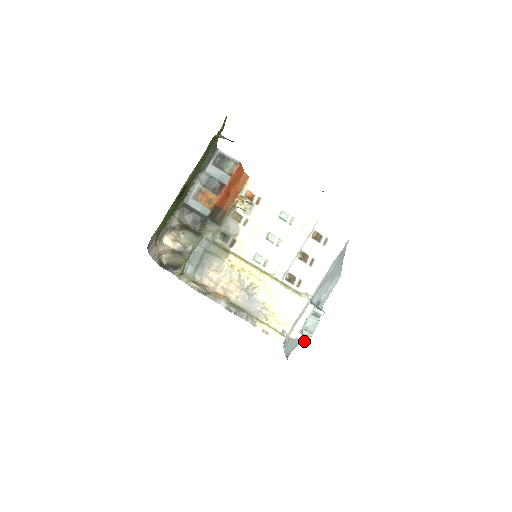
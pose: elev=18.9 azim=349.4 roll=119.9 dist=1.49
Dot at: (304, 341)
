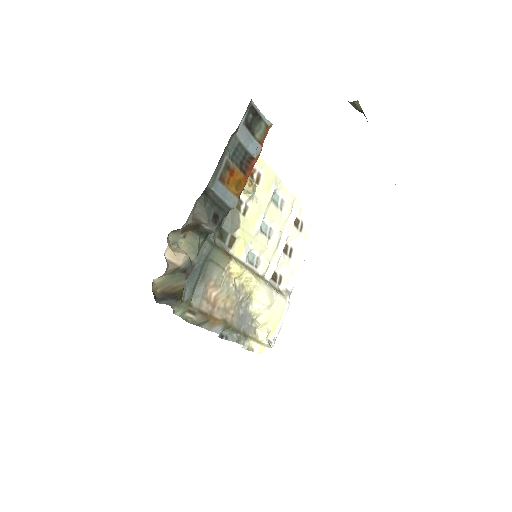
Dot at: occluded
